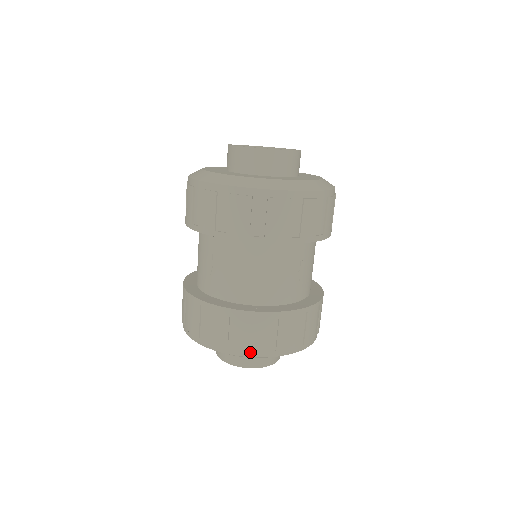
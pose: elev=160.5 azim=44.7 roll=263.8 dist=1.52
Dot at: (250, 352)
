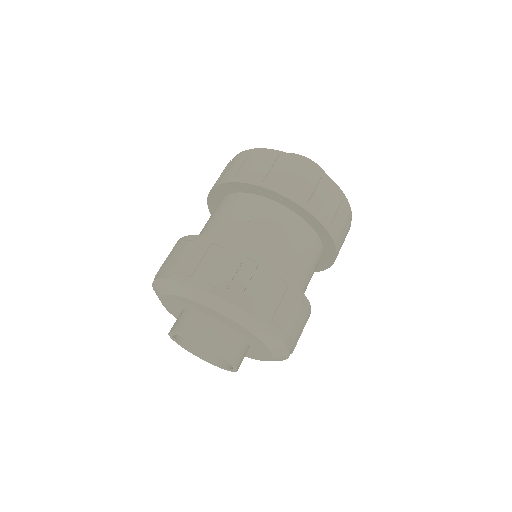
Dot at: (161, 274)
